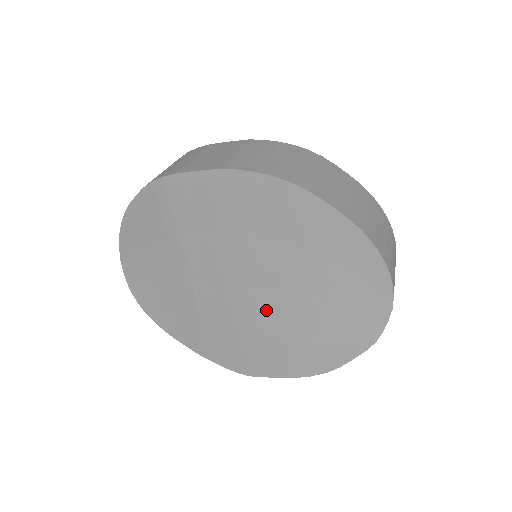
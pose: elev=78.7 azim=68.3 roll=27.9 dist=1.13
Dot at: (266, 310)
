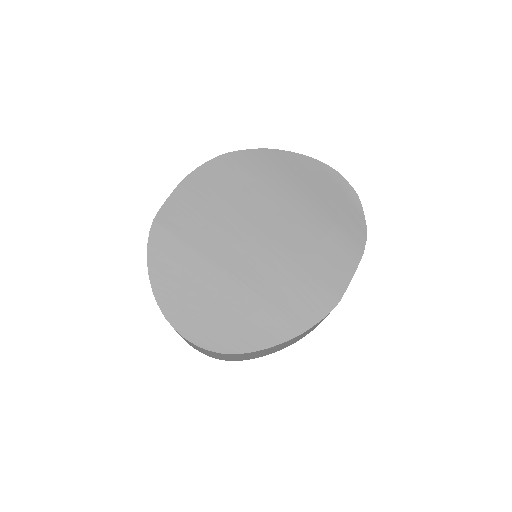
Dot at: (287, 237)
